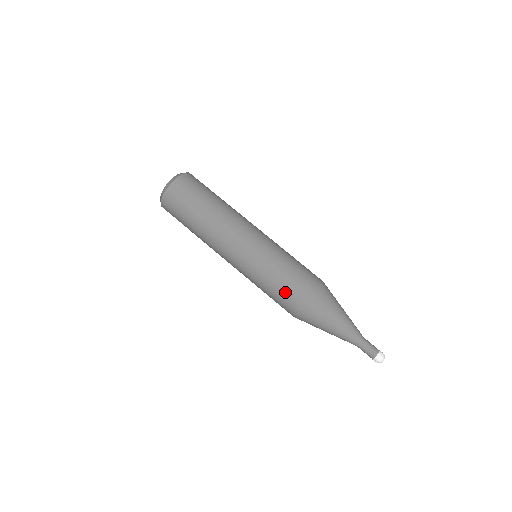
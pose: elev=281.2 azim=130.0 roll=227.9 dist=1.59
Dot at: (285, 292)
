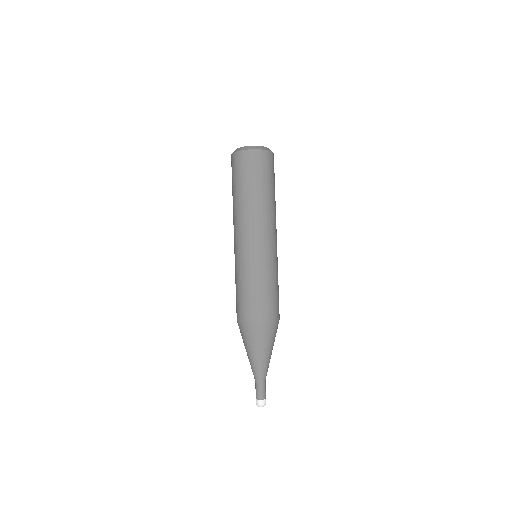
Dot at: (242, 301)
